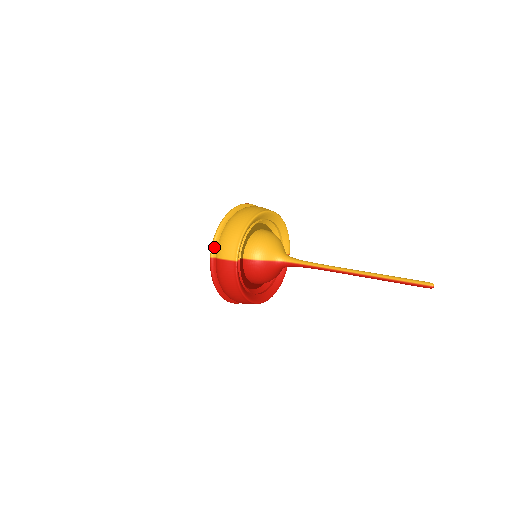
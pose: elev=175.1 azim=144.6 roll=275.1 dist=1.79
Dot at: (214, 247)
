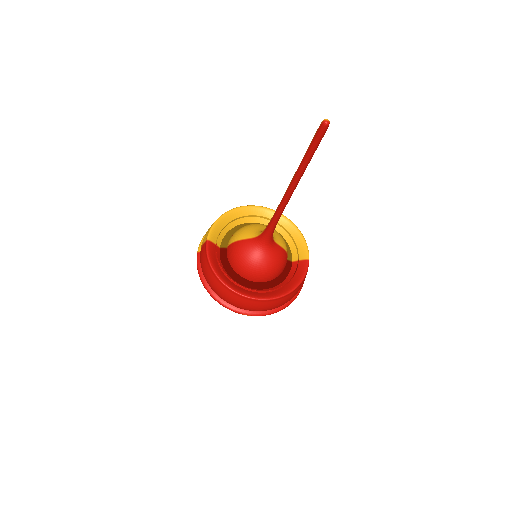
Dot at: (201, 243)
